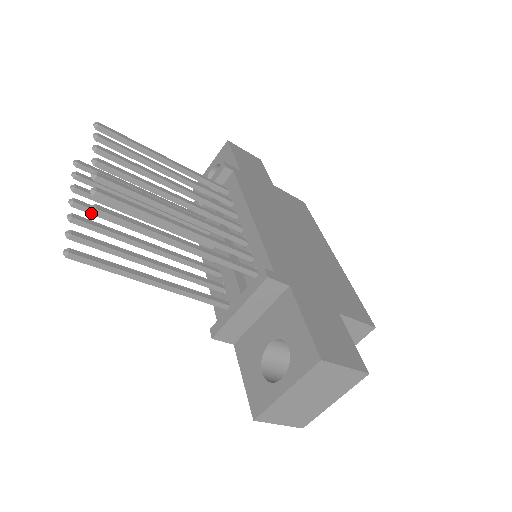
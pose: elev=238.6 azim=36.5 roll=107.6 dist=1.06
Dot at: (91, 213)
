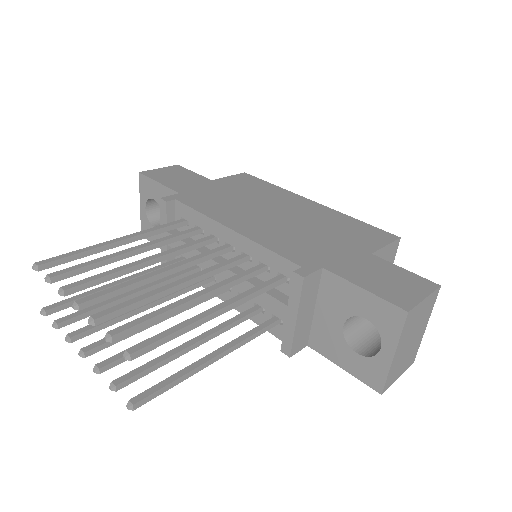
Dot at: occluded
